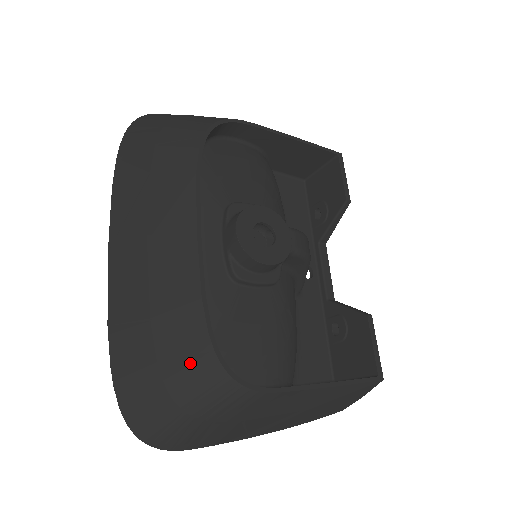
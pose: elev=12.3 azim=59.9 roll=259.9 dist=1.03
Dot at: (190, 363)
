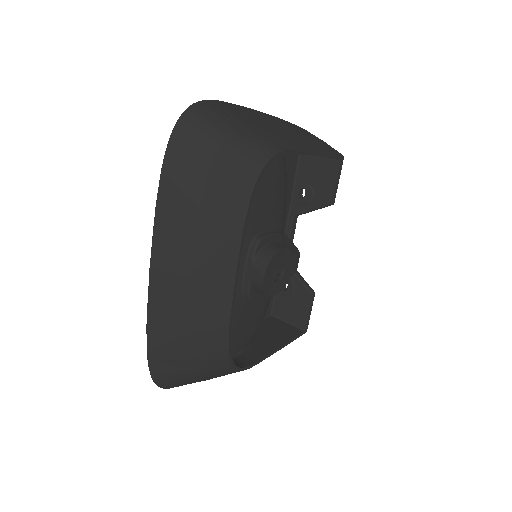
Dot at: (210, 362)
